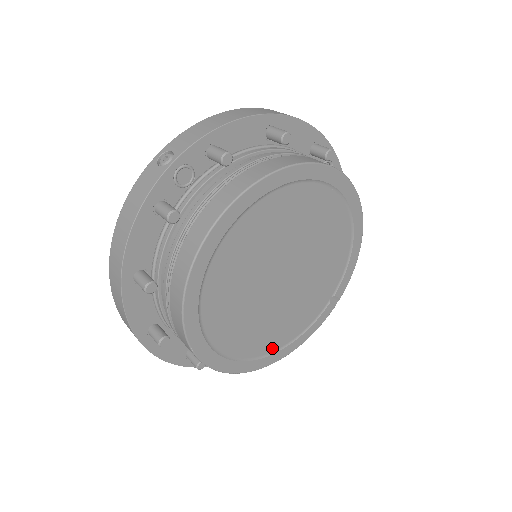
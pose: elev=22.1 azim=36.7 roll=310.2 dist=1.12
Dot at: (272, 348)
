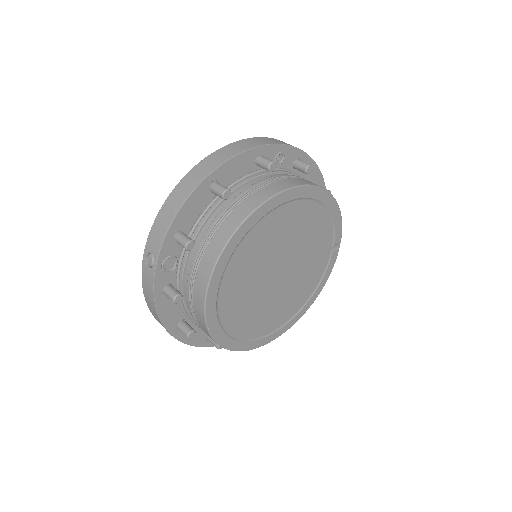
Dot at: (300, 305)
